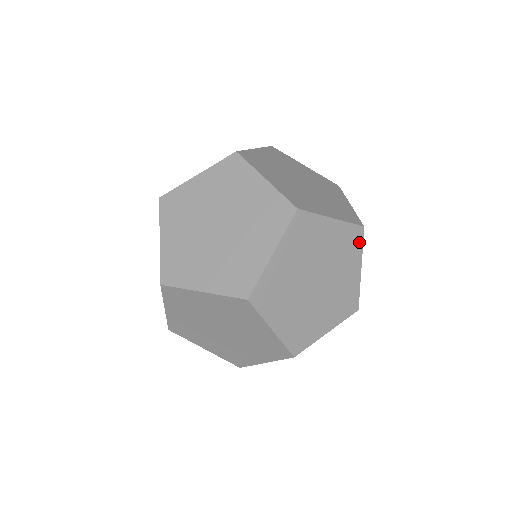
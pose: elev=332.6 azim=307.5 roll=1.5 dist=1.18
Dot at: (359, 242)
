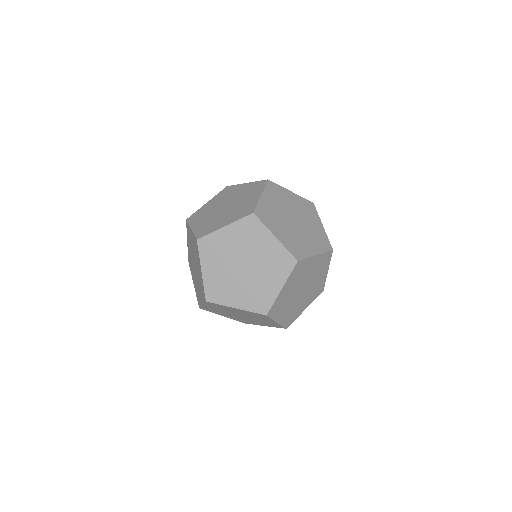
Dot at: (267, 317)
